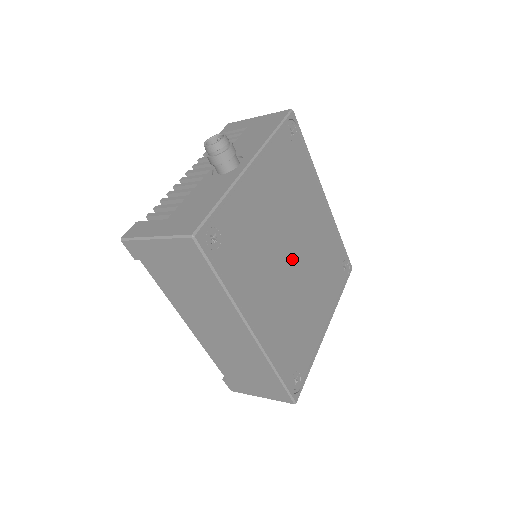
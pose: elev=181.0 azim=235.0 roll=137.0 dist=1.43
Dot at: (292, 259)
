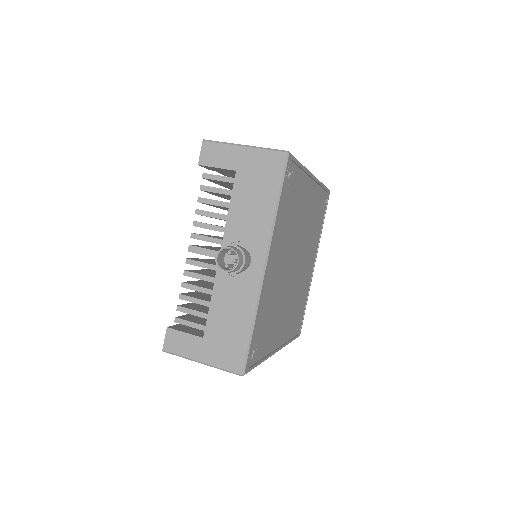
Dot at: (294, 269)
